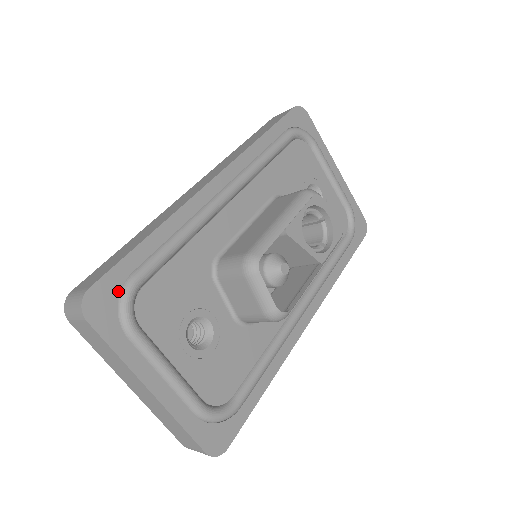
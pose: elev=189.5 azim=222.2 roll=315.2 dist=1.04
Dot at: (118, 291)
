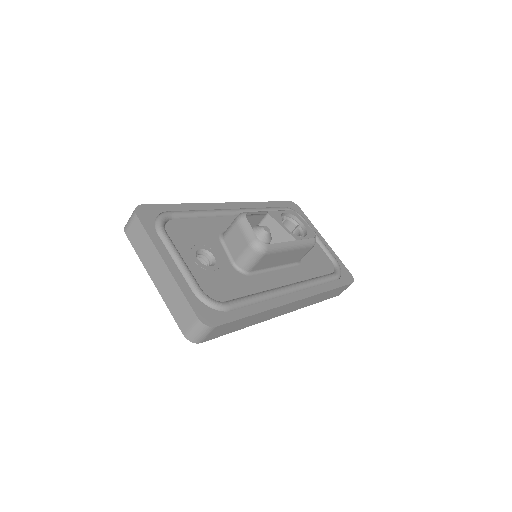
Dot at: (158, 214)
